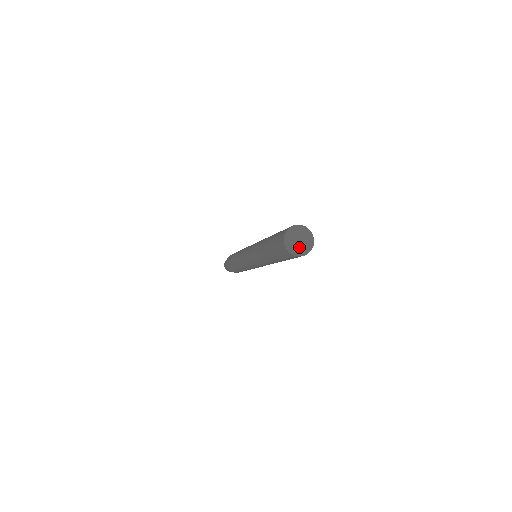
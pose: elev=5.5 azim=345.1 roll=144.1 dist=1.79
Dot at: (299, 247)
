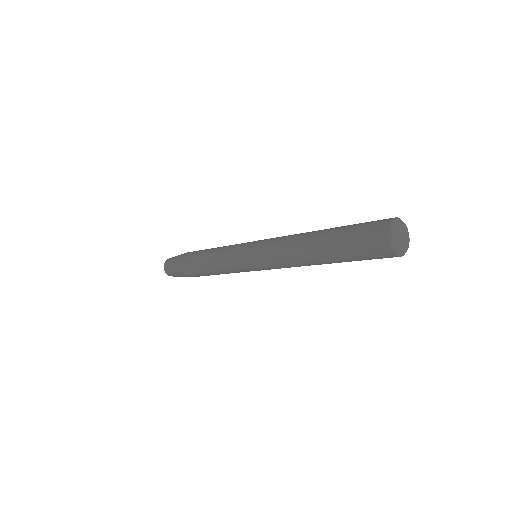
Dot at: (399, 243)
